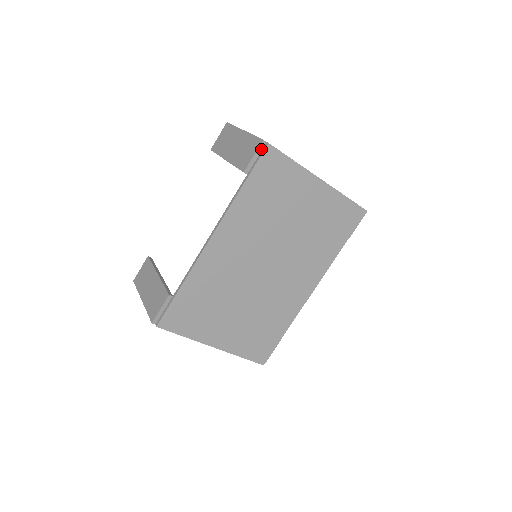
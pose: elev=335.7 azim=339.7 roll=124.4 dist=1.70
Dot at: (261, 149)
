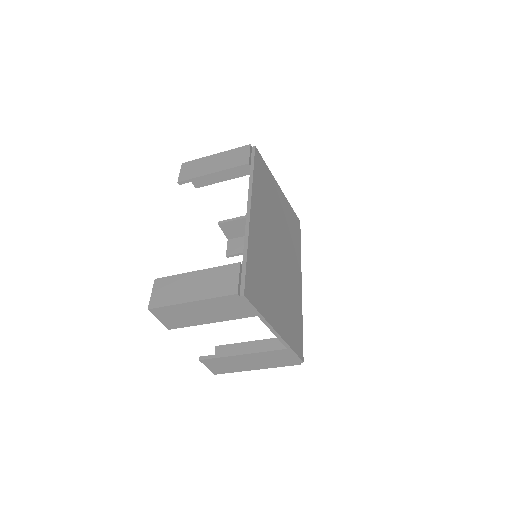
Dot at: (251, 151)
